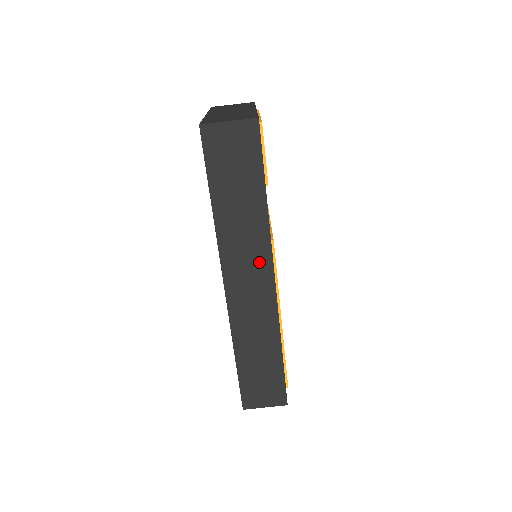
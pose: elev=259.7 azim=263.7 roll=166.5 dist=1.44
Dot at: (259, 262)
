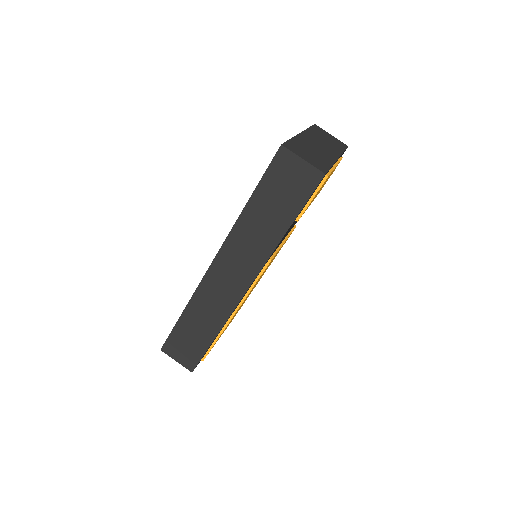
Dot at: (248, 267)
